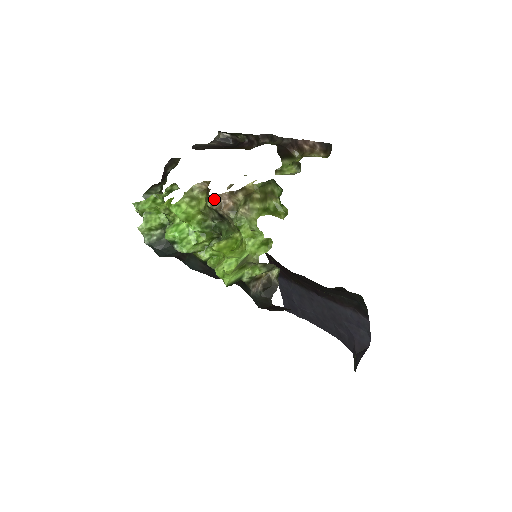
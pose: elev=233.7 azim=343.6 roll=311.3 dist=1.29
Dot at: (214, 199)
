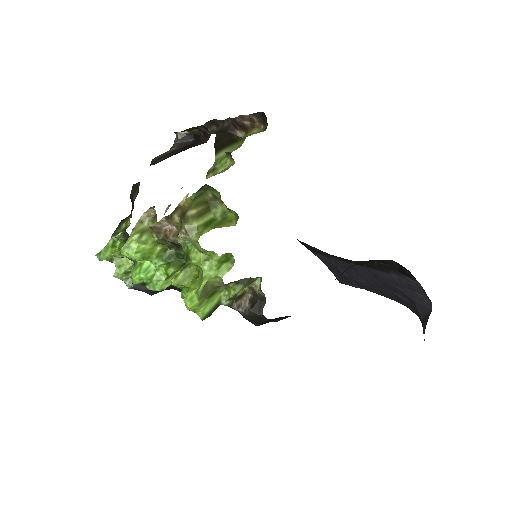
Dot at: (156, 229)
